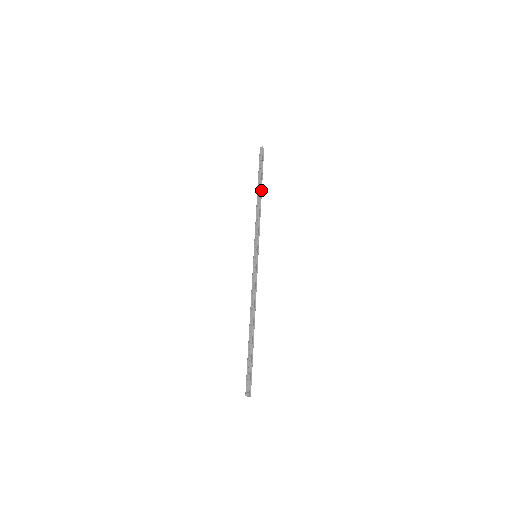
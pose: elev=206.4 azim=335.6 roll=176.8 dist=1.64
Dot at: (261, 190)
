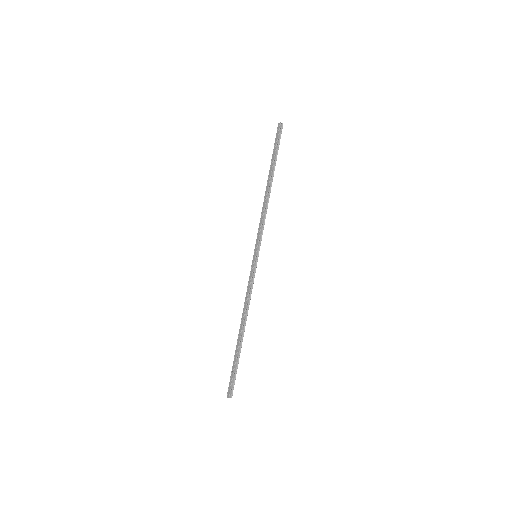
Dot at: (272, 178)
